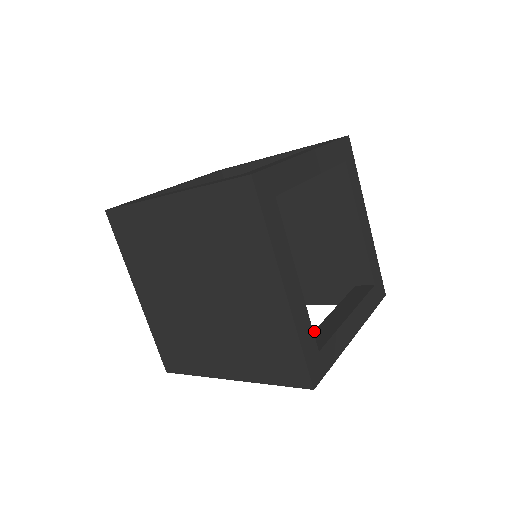
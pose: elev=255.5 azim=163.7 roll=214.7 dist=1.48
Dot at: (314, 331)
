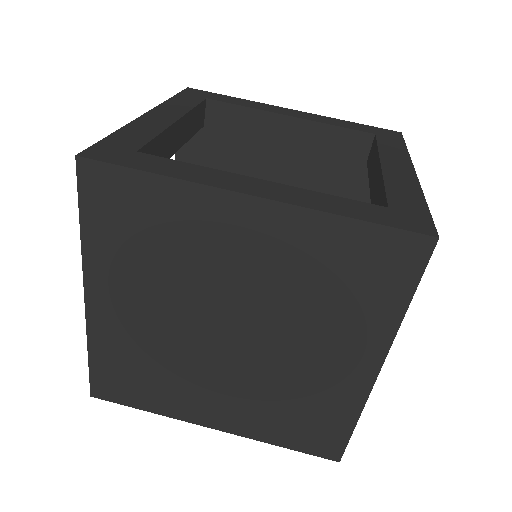
Dot at: occluded
